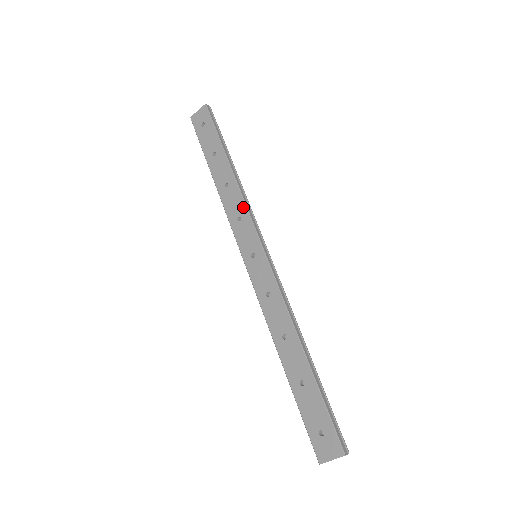
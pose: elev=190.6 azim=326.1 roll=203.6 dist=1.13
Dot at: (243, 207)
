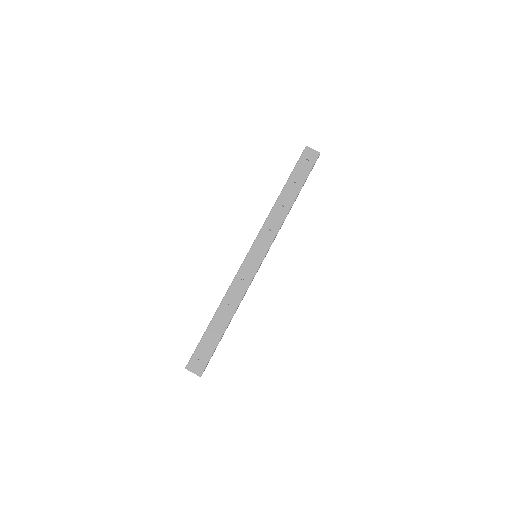
Dot at: (277, 229)
